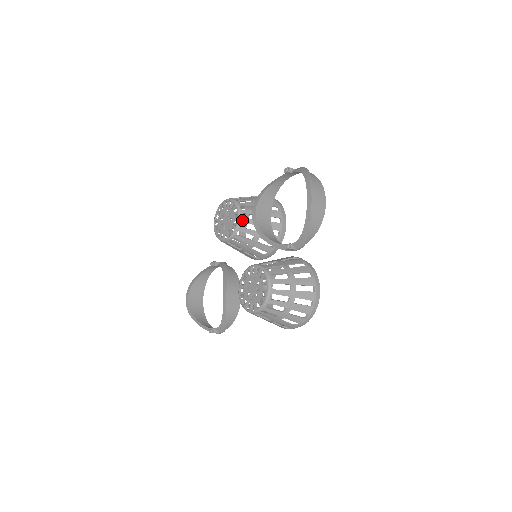
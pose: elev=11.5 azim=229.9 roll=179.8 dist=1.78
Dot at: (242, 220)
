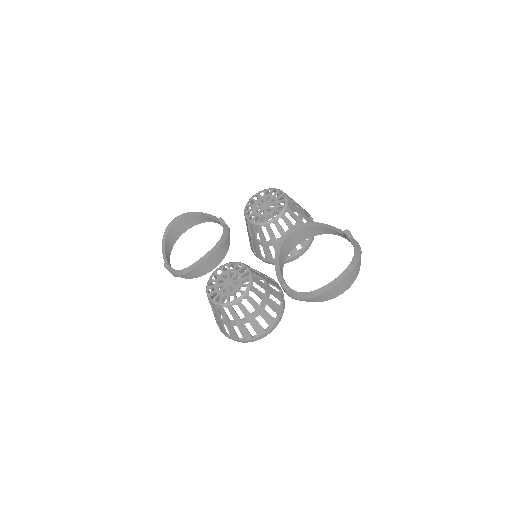
Dot at: (276, 222)
